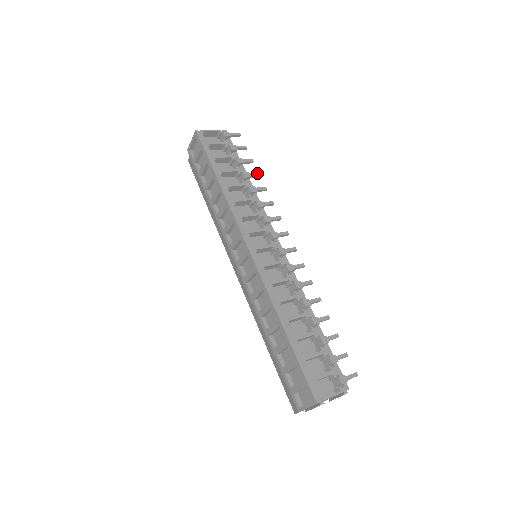
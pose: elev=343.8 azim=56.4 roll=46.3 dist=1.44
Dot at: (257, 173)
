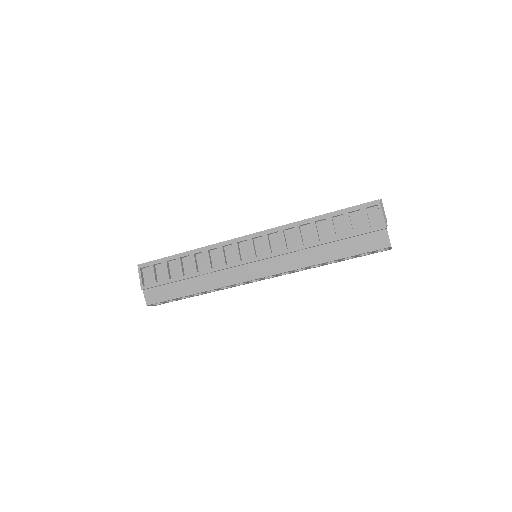
Dot at: occluded
